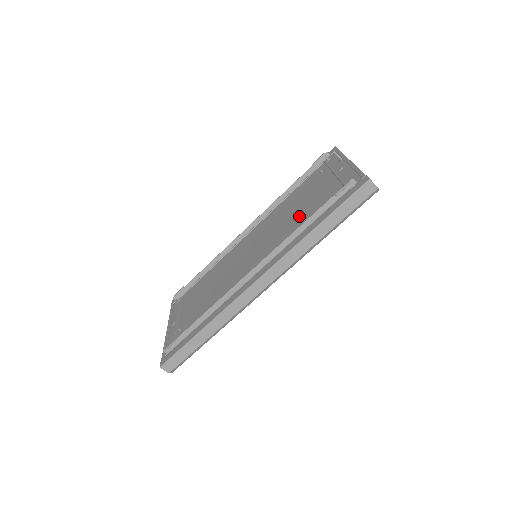
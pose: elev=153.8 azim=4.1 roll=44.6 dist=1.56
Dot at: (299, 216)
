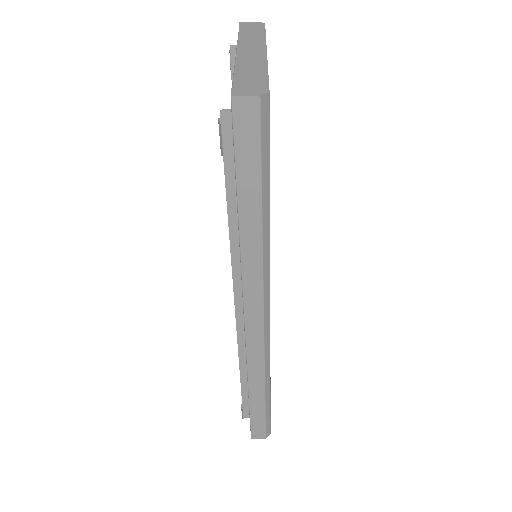
Dot at: occluded
